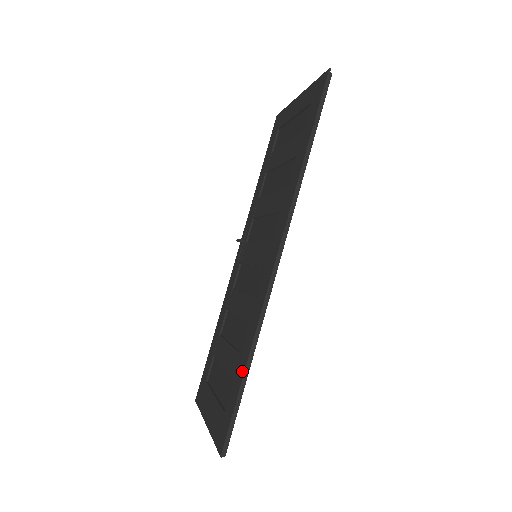
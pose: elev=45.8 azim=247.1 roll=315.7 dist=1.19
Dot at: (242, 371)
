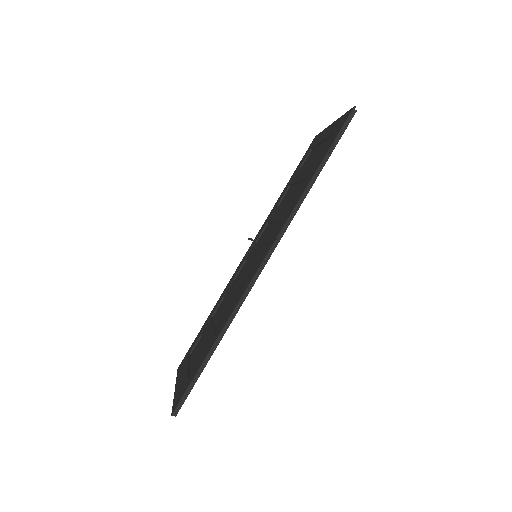
Dot at: (209, 349)
